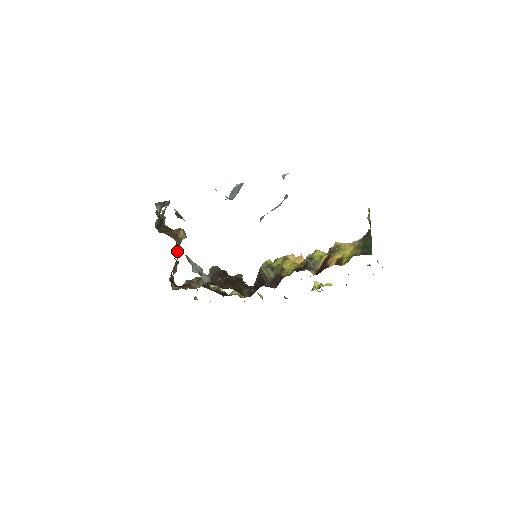
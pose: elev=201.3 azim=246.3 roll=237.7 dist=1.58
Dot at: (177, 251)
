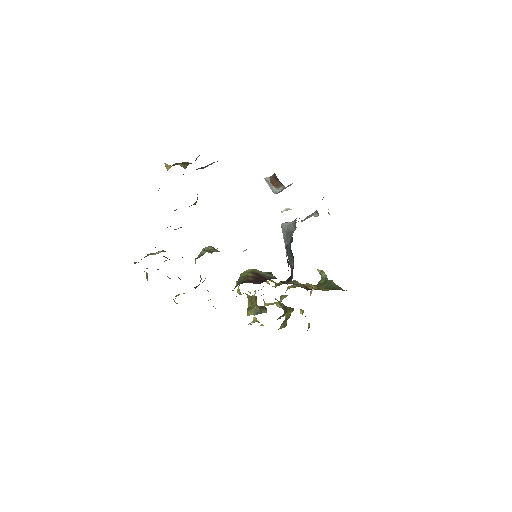
Dot at: occluded
